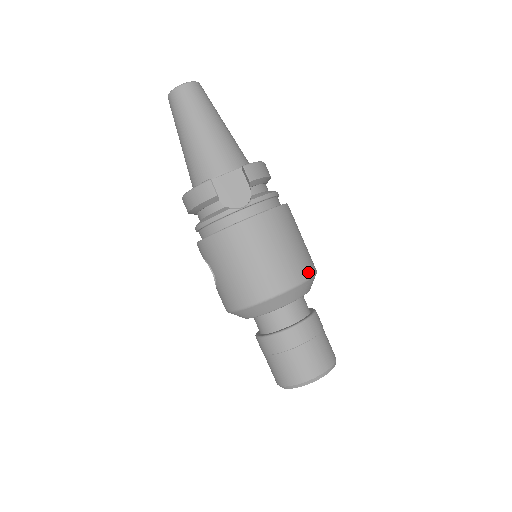
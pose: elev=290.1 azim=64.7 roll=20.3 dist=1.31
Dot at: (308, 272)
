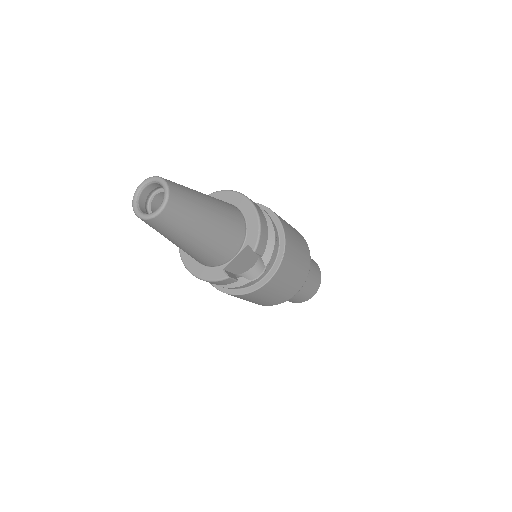
Dot at: (309, 264)
